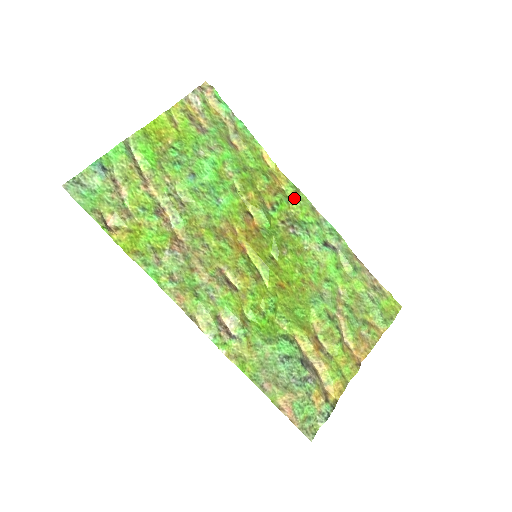
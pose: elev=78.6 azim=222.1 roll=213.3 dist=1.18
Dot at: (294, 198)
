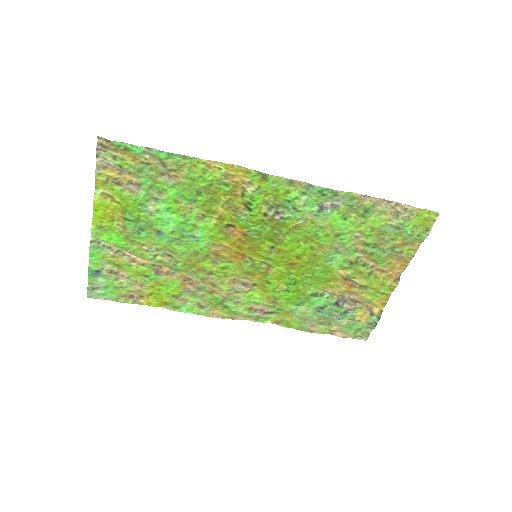
Dot at: (265, 185)
